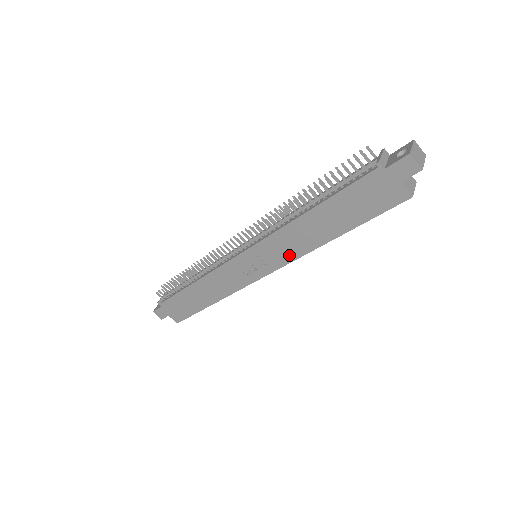
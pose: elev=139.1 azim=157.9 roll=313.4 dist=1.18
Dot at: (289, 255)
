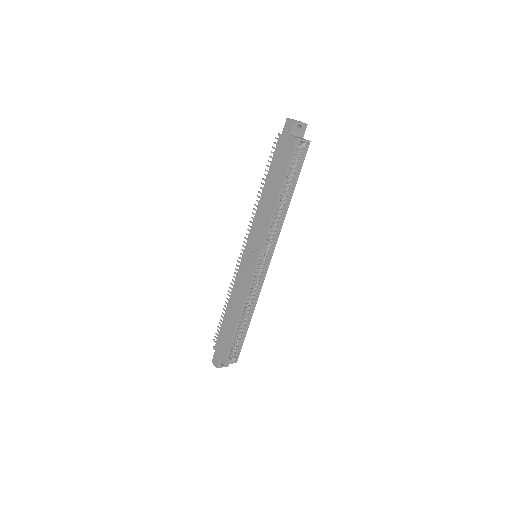
Dot at: (263, 231)
